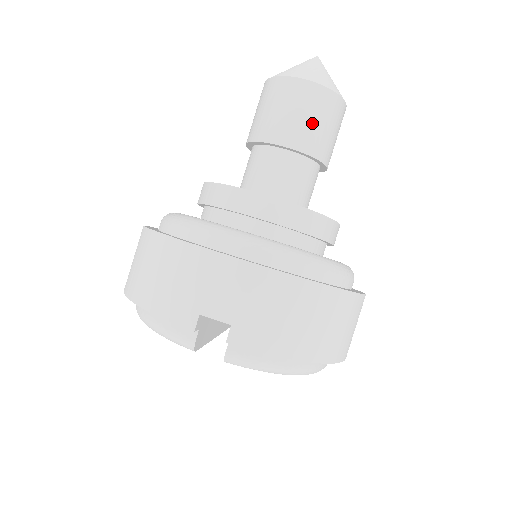
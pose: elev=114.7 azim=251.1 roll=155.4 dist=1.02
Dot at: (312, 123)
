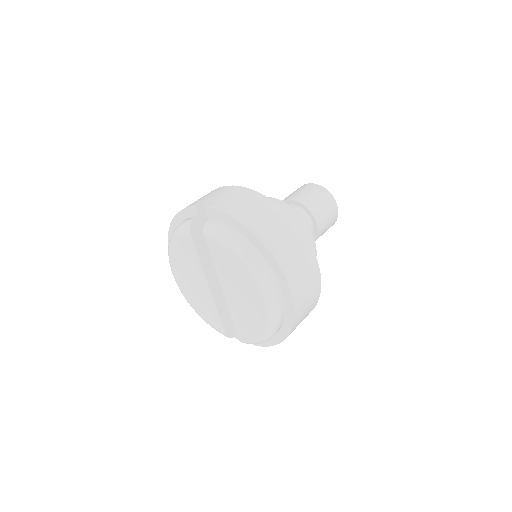
Dot at: (310, 195)
